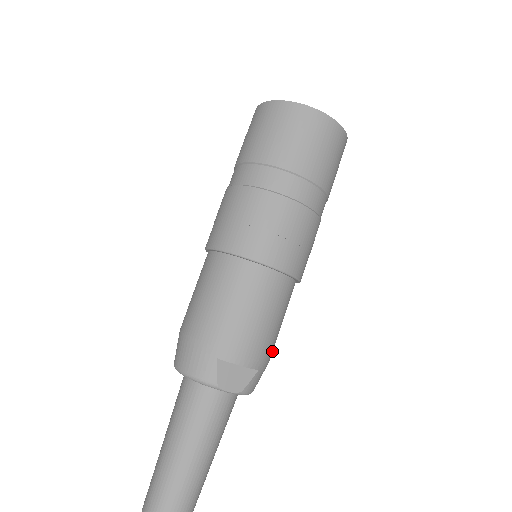
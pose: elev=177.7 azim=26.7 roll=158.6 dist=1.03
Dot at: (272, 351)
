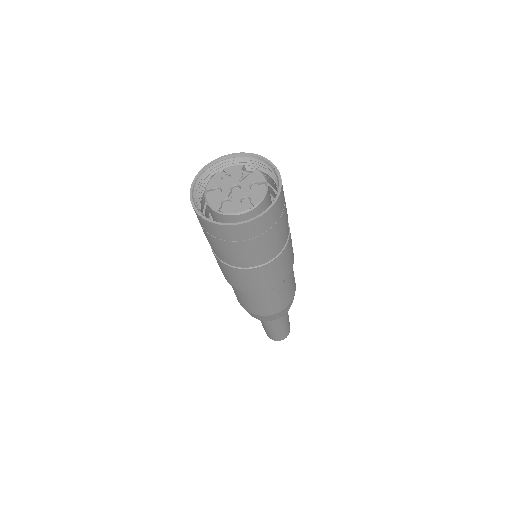
Dot at: occluded
